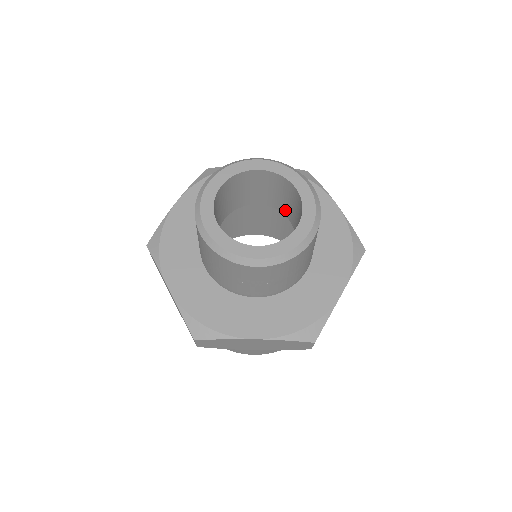
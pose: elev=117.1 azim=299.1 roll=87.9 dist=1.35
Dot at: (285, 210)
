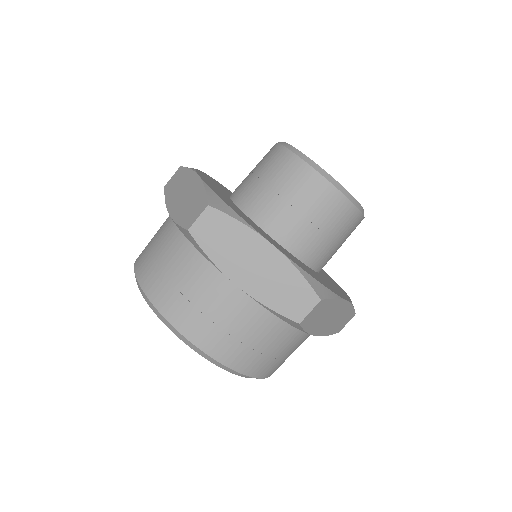
Dot at: occluded
